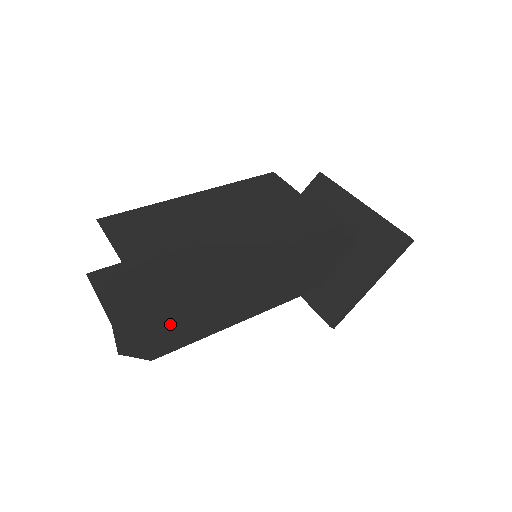
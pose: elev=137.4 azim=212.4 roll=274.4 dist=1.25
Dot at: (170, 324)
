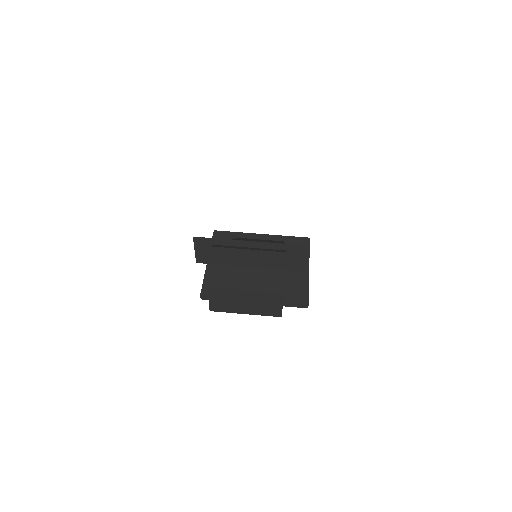
Dot at: occluded
